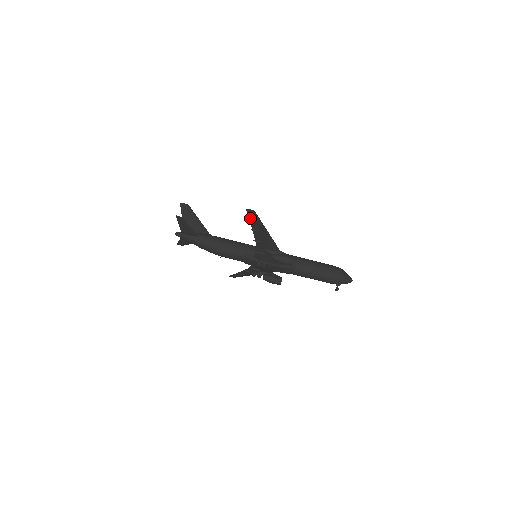
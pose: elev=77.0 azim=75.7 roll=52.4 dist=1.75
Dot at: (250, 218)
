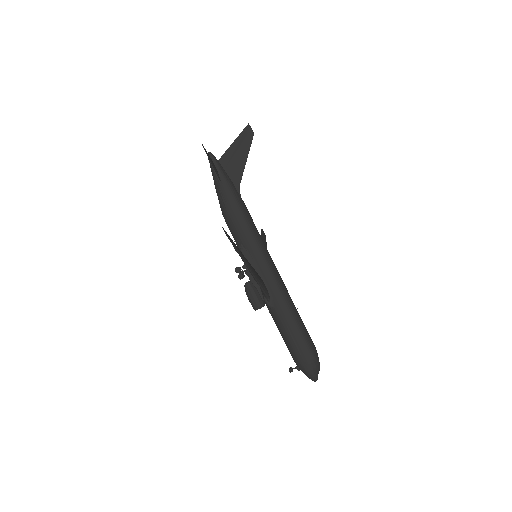
Dot at: (229, 236)
